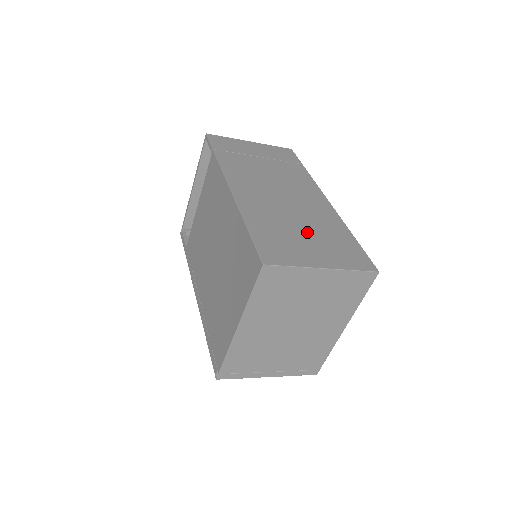
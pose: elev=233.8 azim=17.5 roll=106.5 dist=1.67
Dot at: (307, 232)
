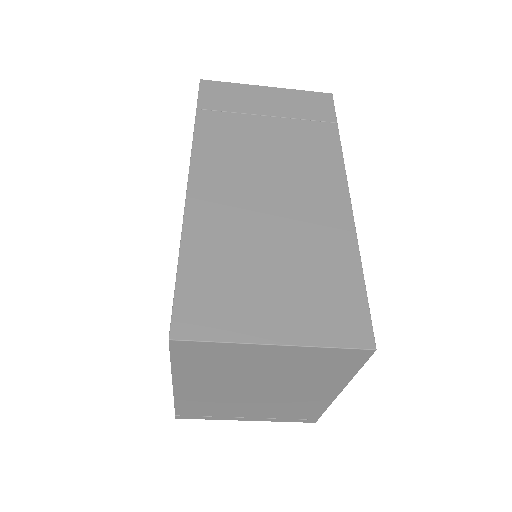
Dot at: (279, 267)
